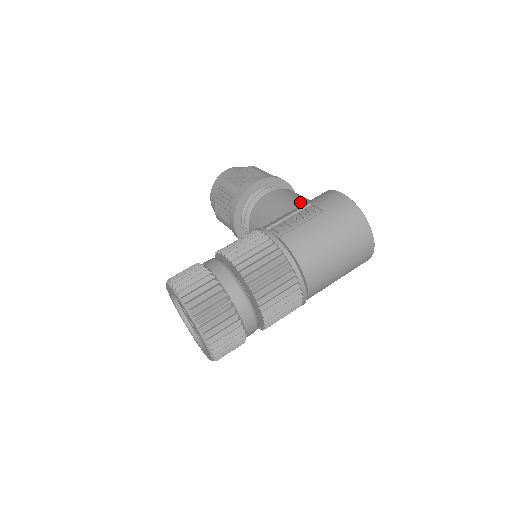
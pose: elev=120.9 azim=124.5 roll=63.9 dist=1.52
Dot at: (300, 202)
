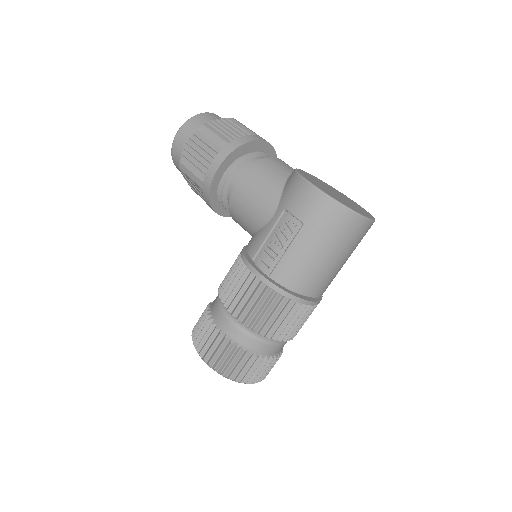
Dot at: (273, 202)
